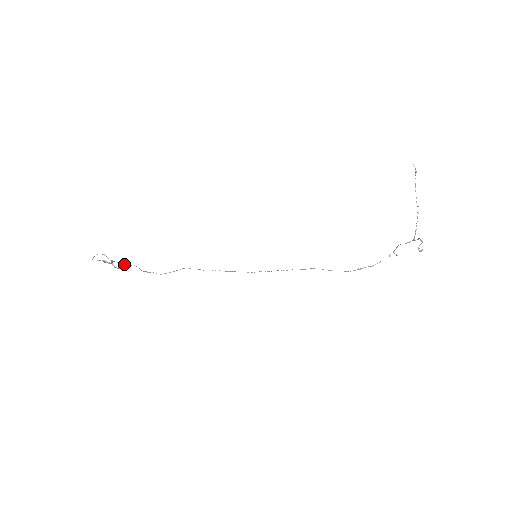
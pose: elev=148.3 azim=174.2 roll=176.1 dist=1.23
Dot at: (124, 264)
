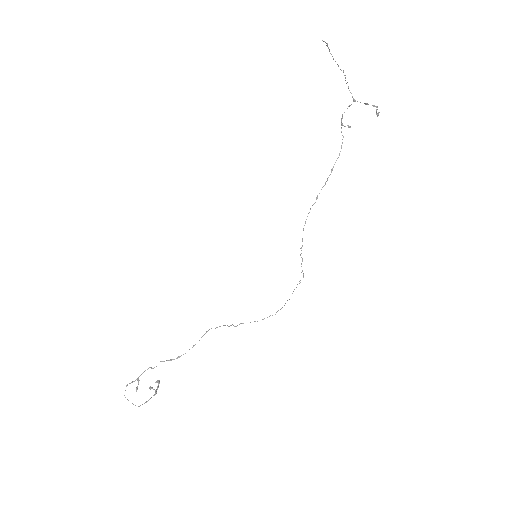
Dot at: occluded
